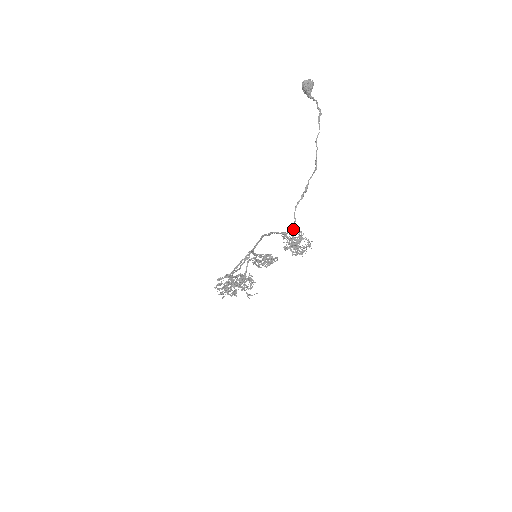
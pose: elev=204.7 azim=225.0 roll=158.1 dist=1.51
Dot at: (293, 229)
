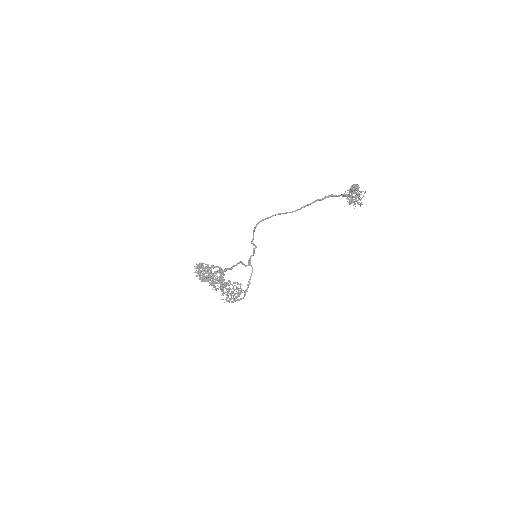
Dot at: occluded
